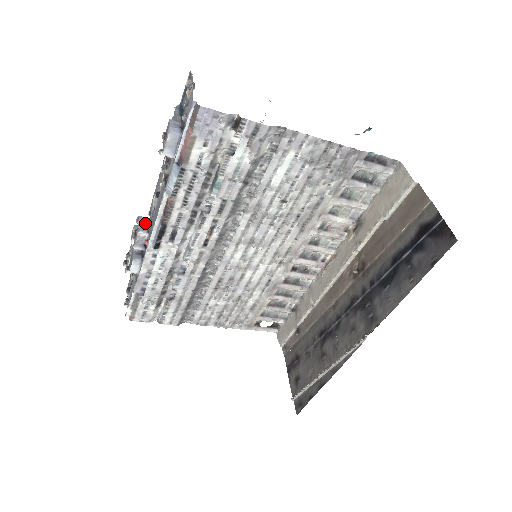
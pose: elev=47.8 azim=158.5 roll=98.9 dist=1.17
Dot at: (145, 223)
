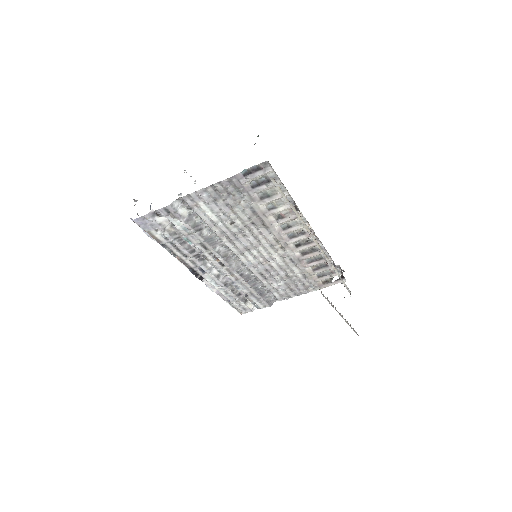
Dot at: occluded
